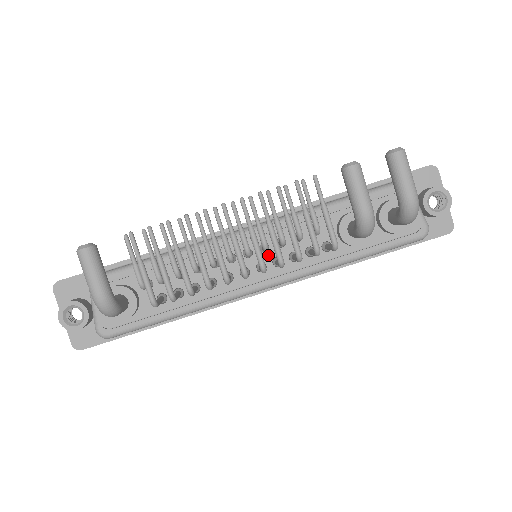
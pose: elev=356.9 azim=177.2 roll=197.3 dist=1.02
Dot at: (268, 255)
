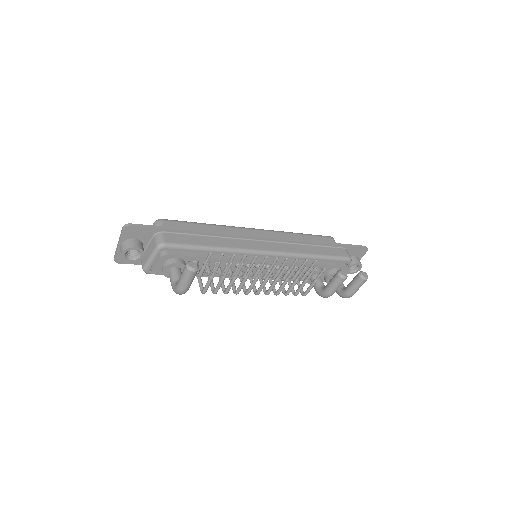
Dot at: occluded
